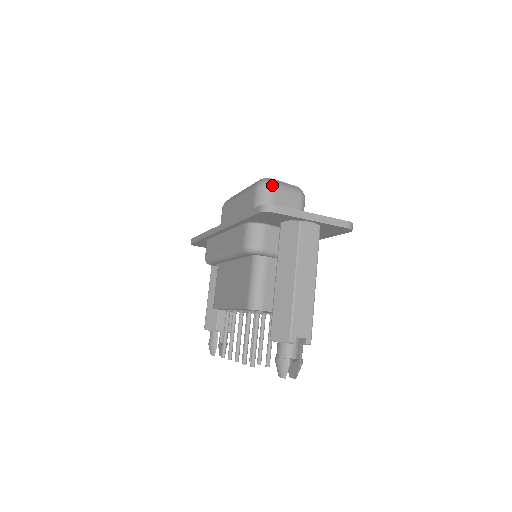
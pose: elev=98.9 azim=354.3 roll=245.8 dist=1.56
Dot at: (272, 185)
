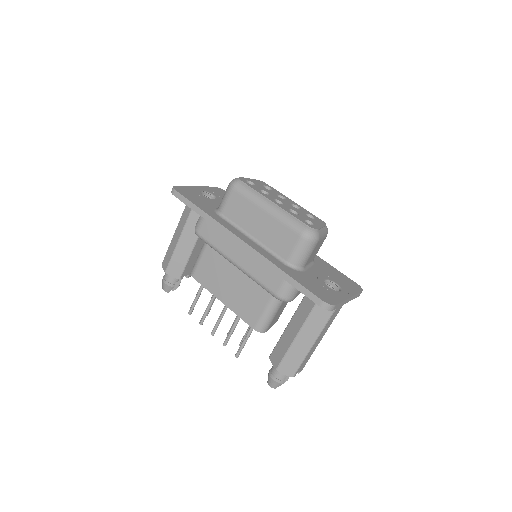
Dot at: (317, 240)
